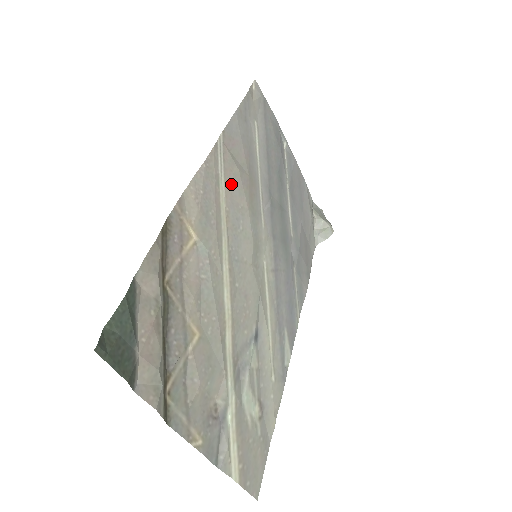
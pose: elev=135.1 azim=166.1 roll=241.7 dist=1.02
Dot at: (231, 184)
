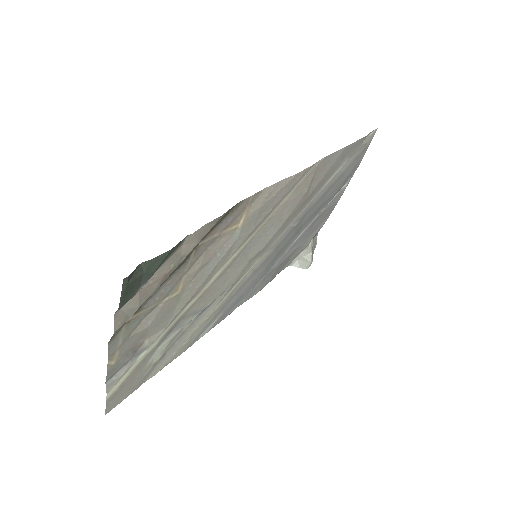
Dot at: (293, 198)
